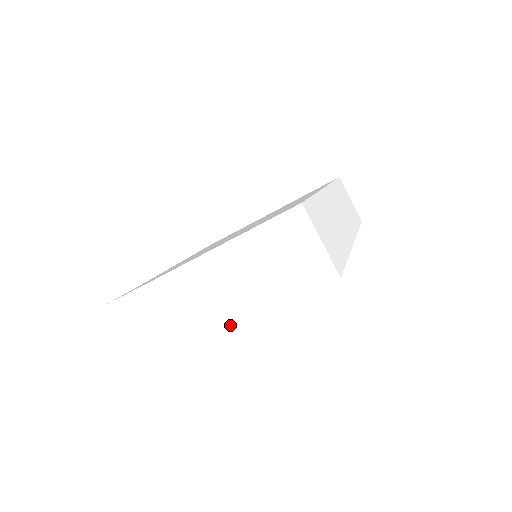
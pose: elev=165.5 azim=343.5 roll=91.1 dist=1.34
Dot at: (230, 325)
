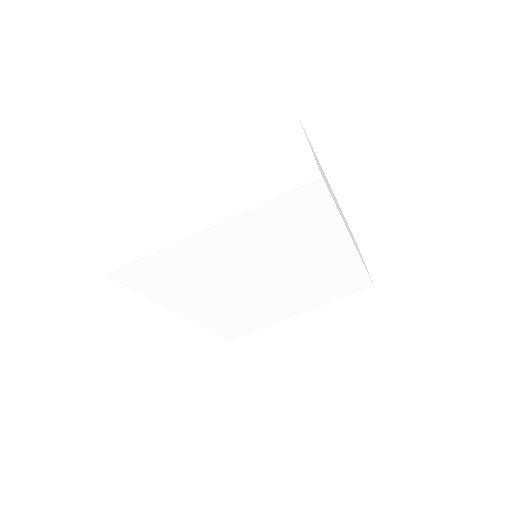
Dot at: (205, 228)
